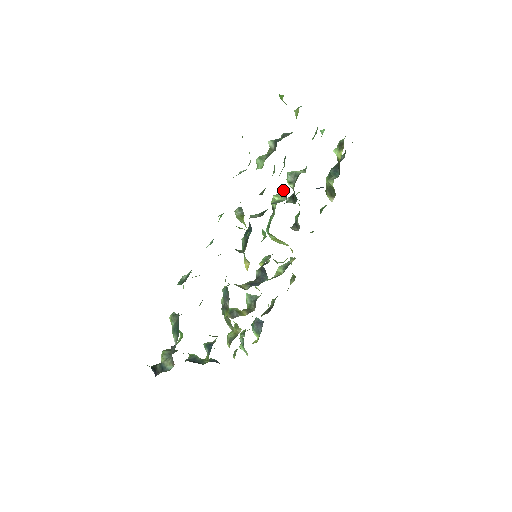
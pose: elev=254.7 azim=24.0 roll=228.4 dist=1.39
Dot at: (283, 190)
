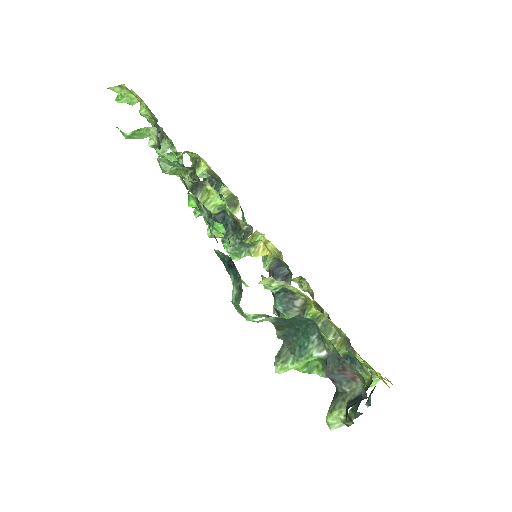
Dot at: occluded
